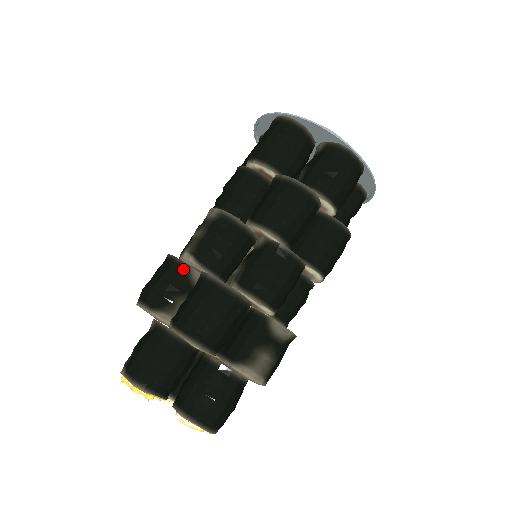
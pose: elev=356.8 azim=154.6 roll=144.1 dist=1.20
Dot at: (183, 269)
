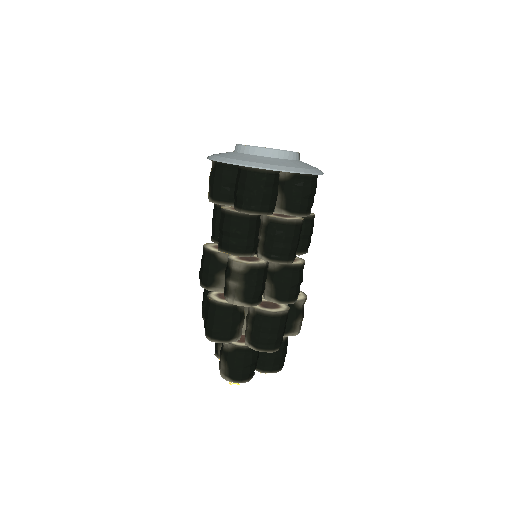
Dot at: (235, 308)
